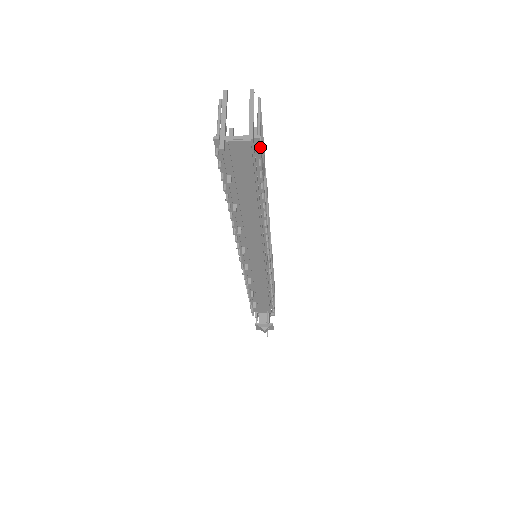
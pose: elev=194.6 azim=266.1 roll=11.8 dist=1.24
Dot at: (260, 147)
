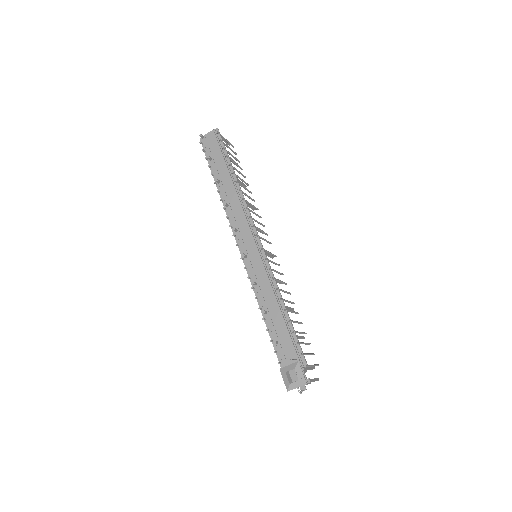
Dot at: (219, 133)
